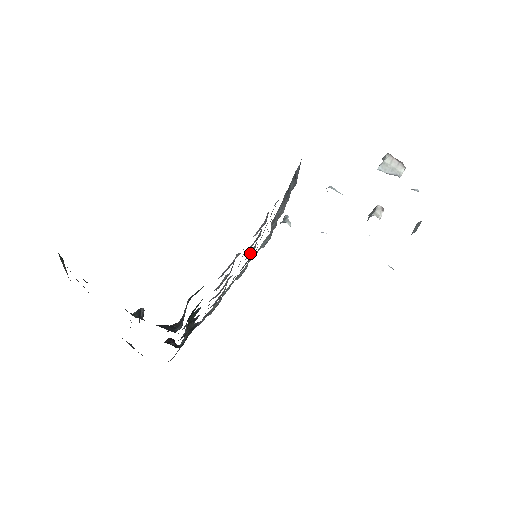
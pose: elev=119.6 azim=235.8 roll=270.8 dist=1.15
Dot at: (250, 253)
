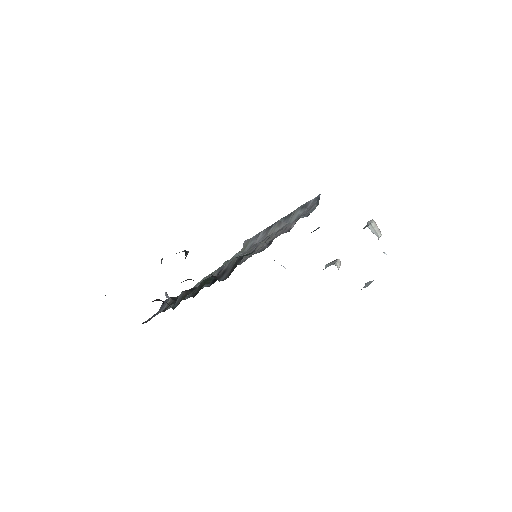
Dot at: occluded
